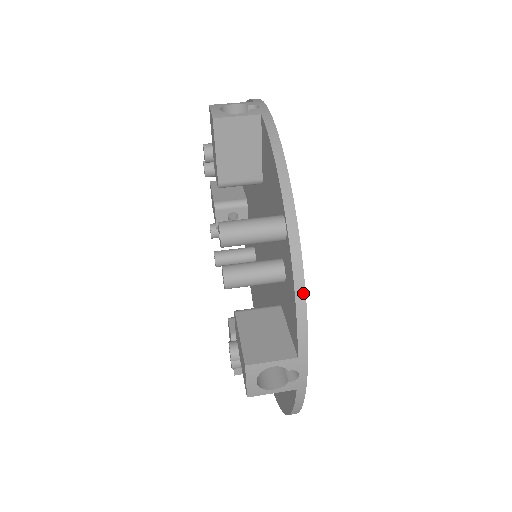
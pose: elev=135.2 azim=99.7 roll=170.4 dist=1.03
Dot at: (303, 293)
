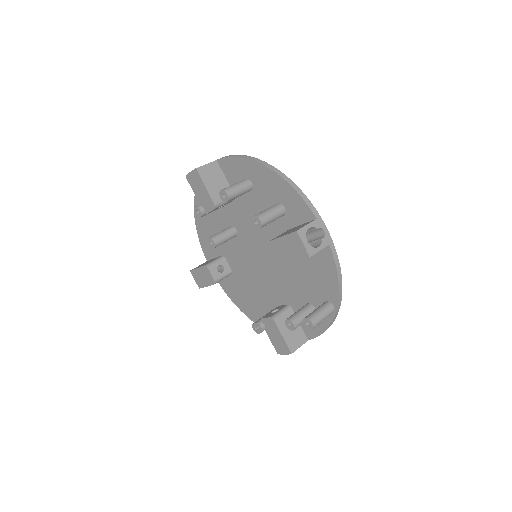
Dot at: occluded
